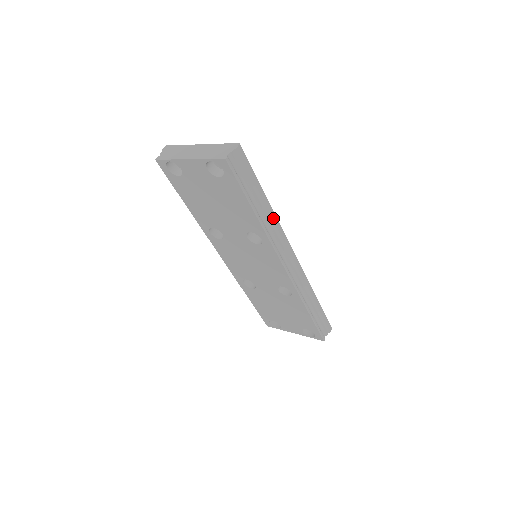
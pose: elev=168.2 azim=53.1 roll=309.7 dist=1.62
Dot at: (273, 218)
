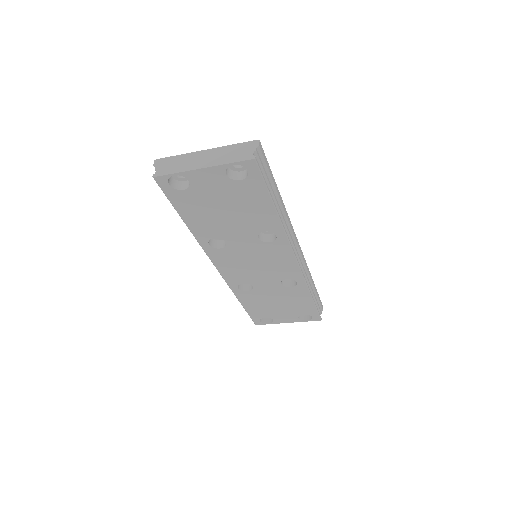
Dot at: (285, 211)
